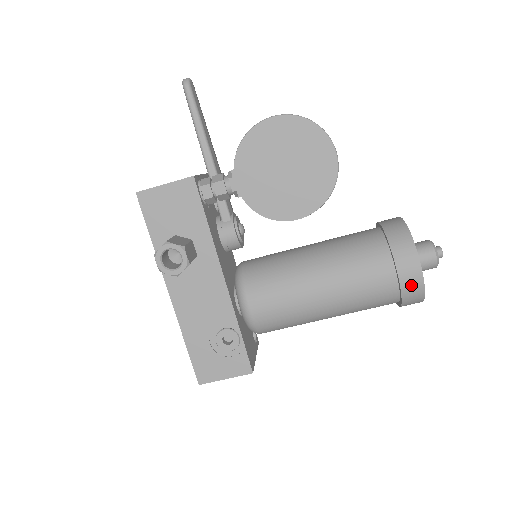
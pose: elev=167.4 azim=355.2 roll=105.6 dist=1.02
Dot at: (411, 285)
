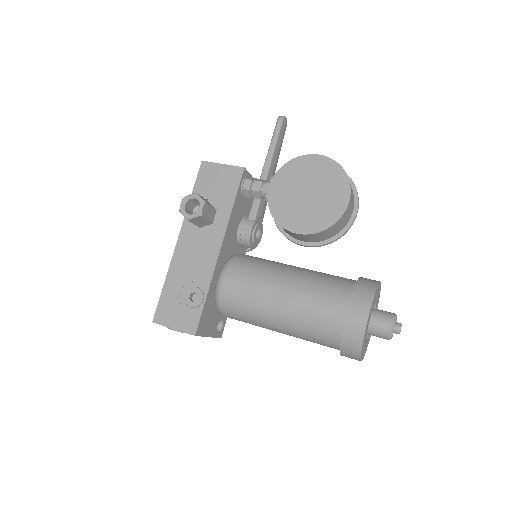
Dot at: (353, 327)
